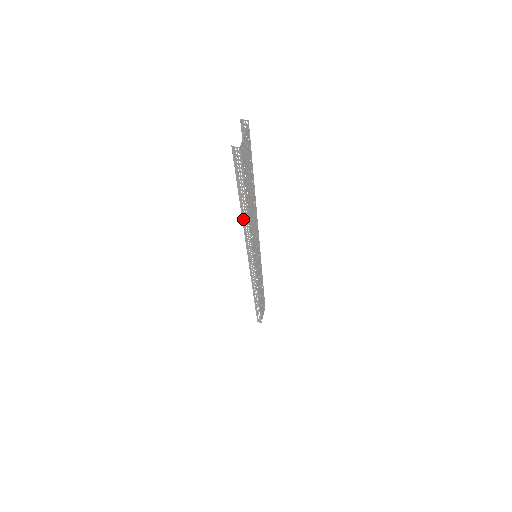
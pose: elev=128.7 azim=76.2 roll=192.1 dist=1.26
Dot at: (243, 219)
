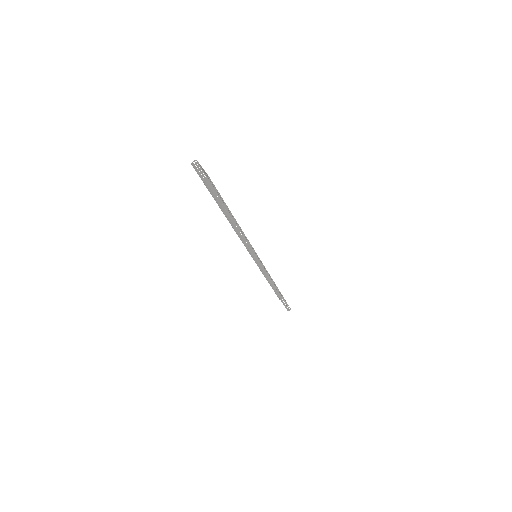
Dot at: (236, 230)
